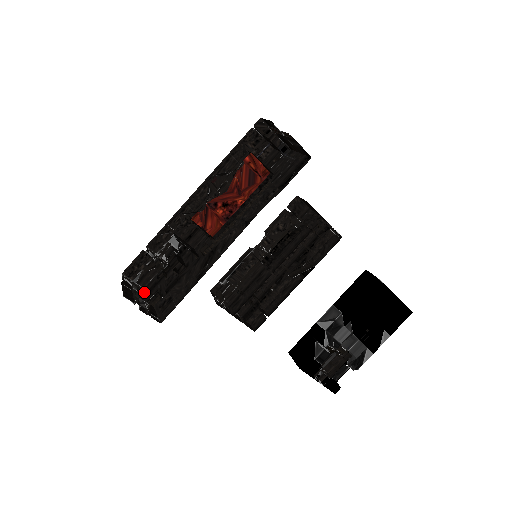
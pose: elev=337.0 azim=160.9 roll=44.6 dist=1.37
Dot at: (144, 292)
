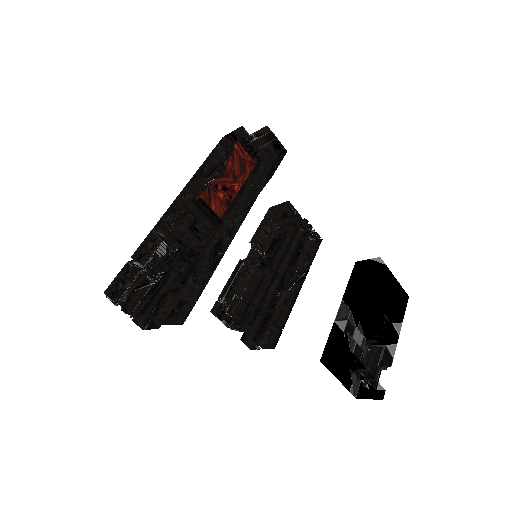
Dot at: (136, 314)
